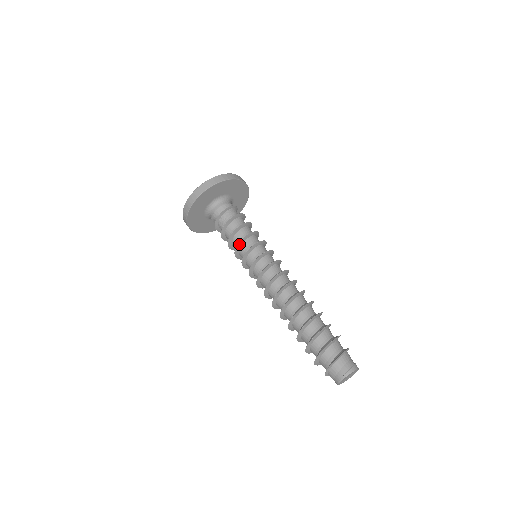
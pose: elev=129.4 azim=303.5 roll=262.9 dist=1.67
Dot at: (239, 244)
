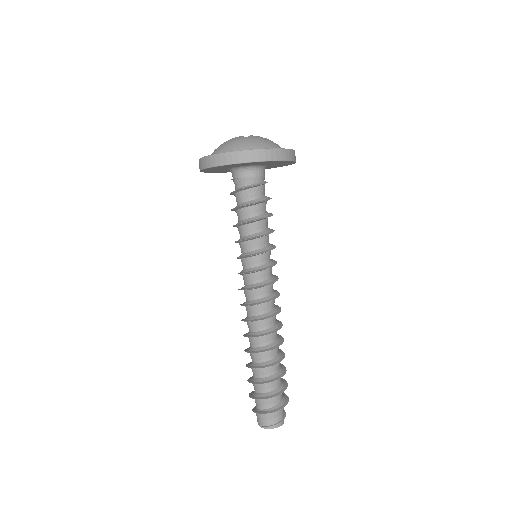
Dot at: (243, 240)
